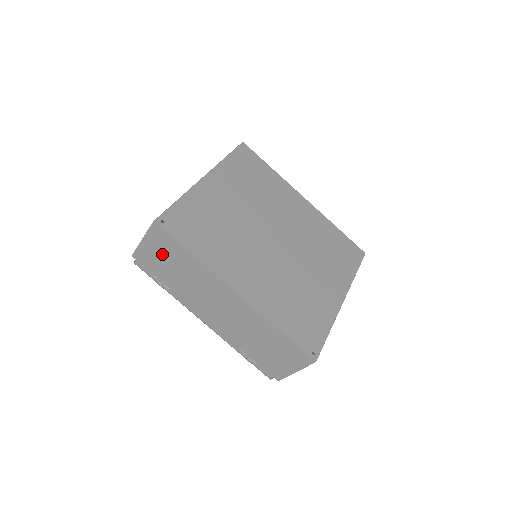
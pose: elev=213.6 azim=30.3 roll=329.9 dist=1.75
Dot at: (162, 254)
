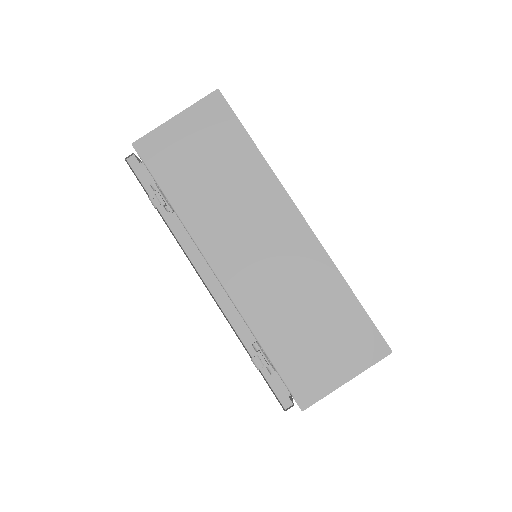
Dot at: (199, 143)
